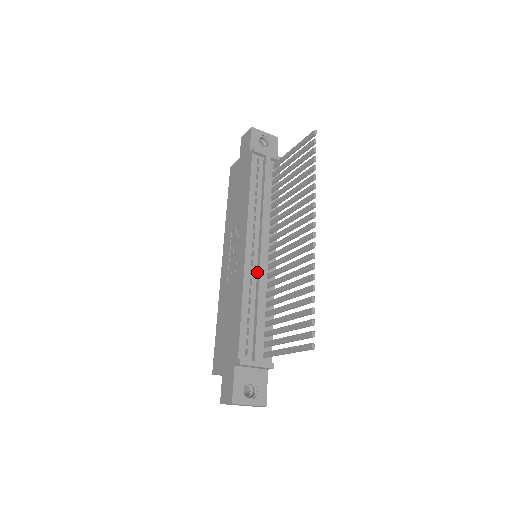
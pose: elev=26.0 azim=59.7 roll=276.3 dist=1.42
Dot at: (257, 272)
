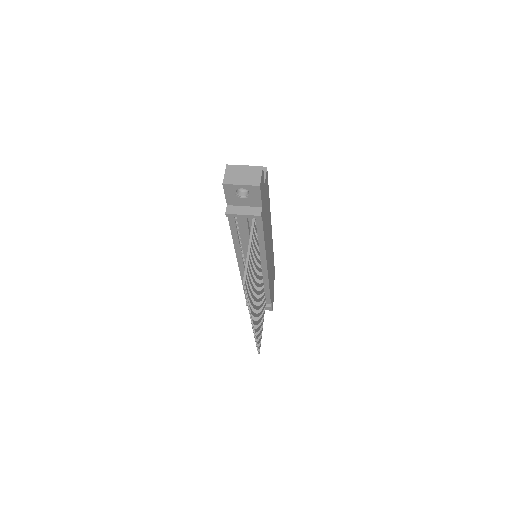
Dot at: occluded
